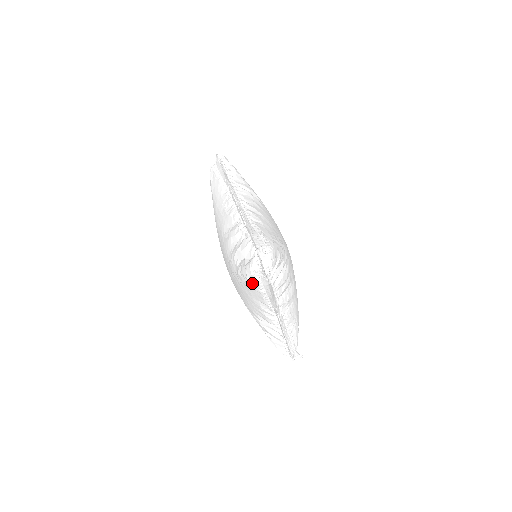
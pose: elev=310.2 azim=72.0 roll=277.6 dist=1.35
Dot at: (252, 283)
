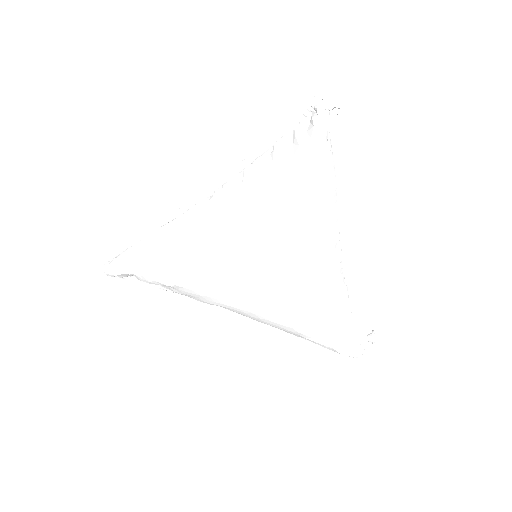
Dot at: (327, 158)
